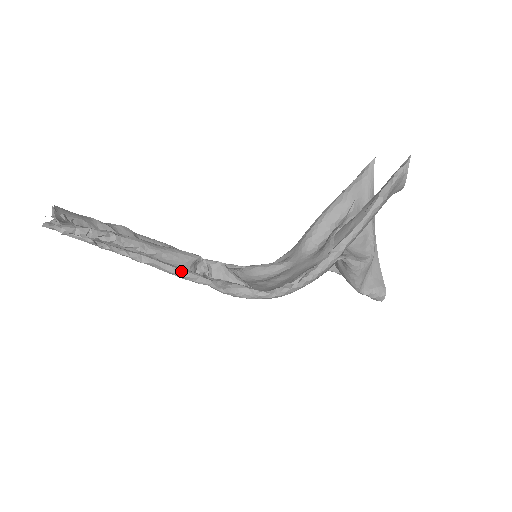
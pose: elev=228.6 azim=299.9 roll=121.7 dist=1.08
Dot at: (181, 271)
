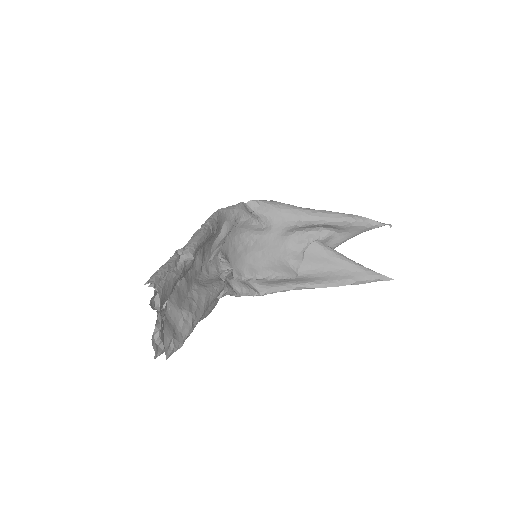
Dot at: occluded
